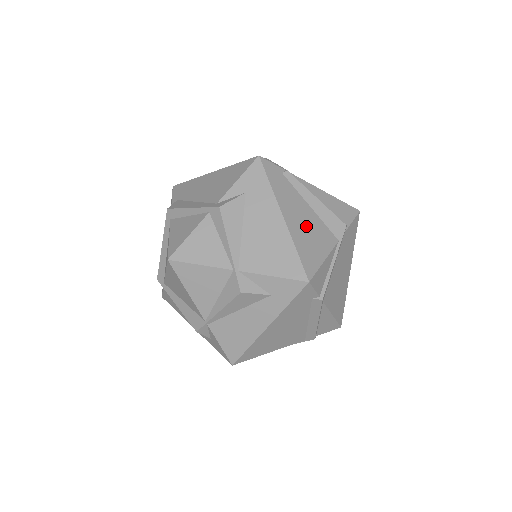
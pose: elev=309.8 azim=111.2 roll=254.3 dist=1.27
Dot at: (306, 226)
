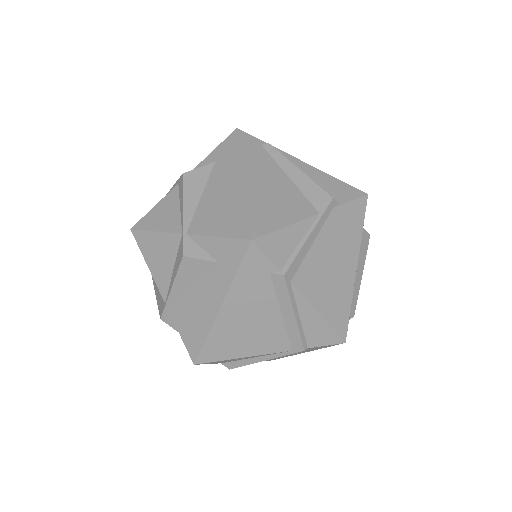
Dot at: (274, 192)
